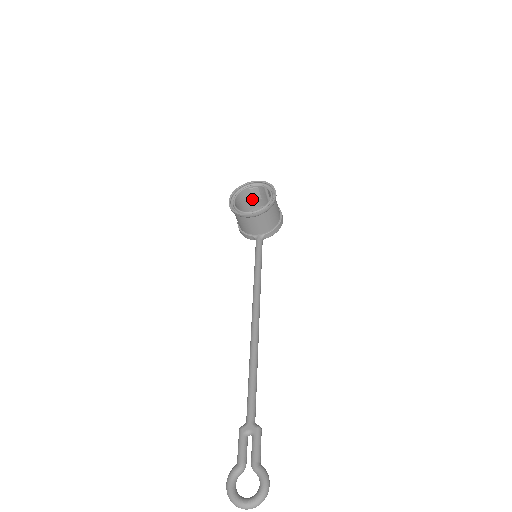
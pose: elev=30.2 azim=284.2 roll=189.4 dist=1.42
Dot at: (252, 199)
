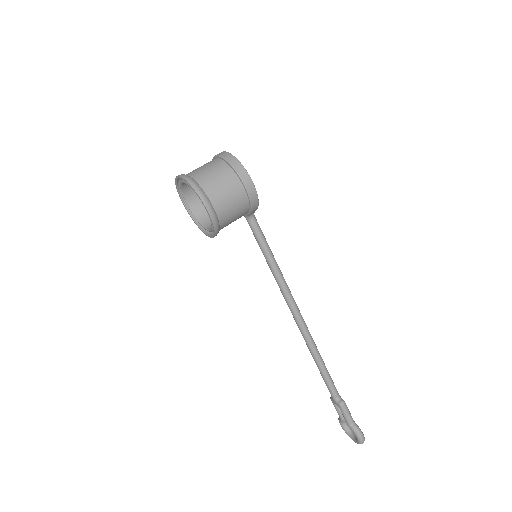
Dot at: occluded
